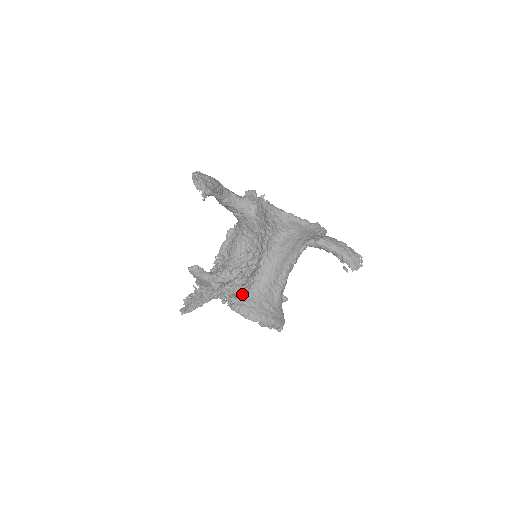
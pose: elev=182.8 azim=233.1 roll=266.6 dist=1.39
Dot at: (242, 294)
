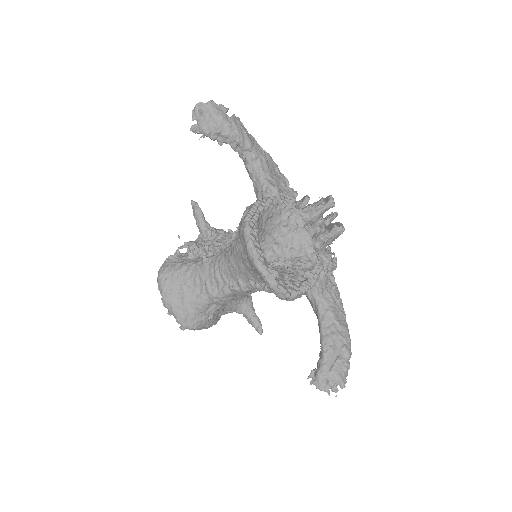
Dot at: (182, 260)
